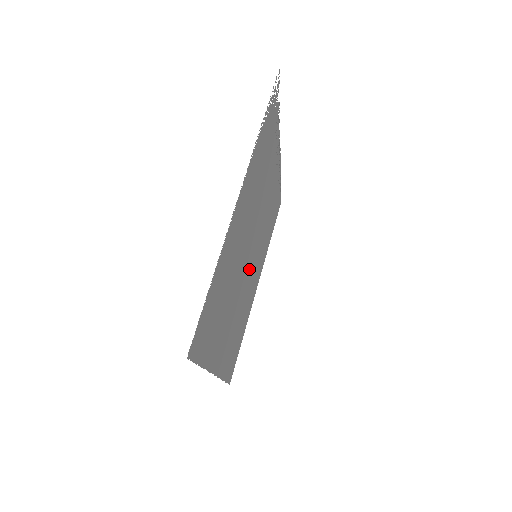
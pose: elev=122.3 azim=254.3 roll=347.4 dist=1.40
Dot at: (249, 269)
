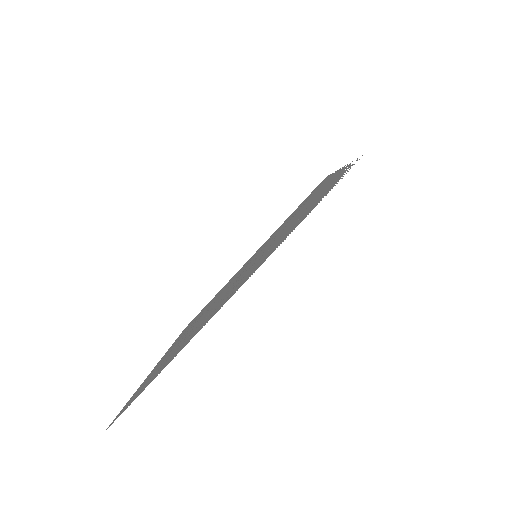
Dot at: occluded
